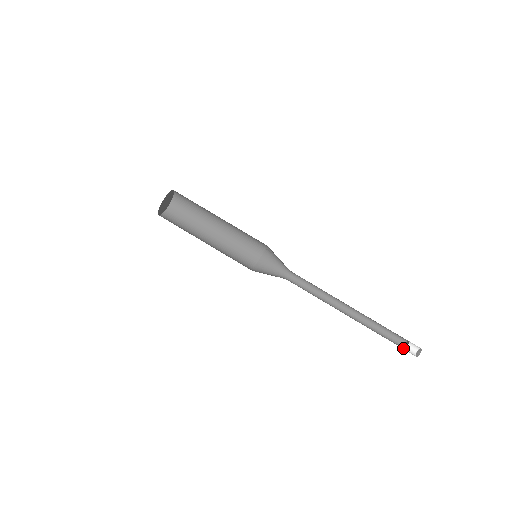
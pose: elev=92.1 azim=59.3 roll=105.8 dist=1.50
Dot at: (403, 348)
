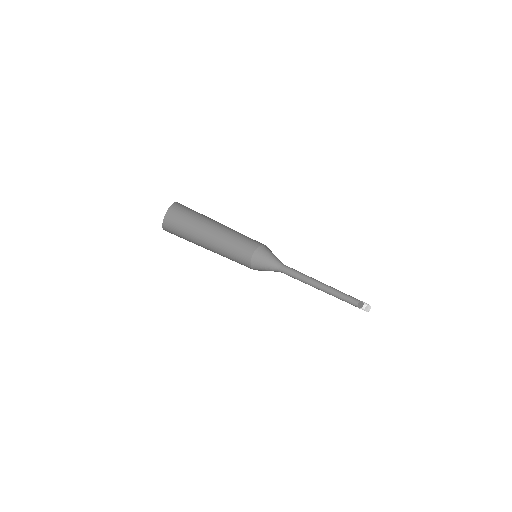
Dot at: (358, 306)
